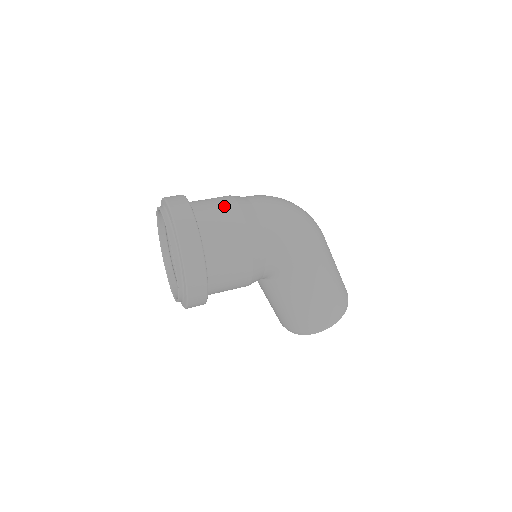
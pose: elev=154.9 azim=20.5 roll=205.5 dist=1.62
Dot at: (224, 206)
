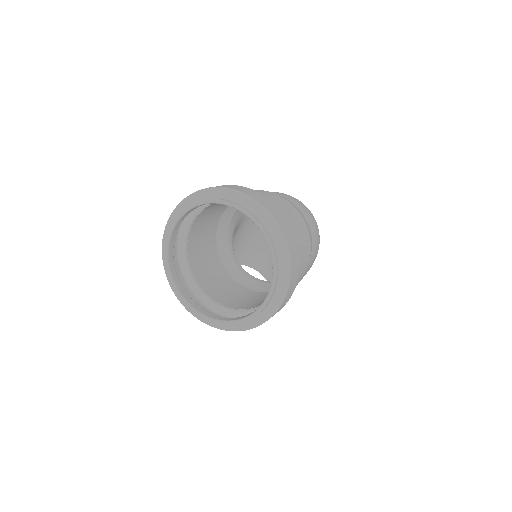
Dot at: (296, 220)
